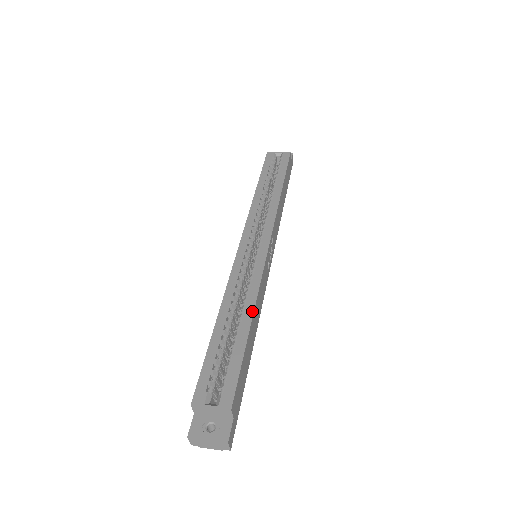
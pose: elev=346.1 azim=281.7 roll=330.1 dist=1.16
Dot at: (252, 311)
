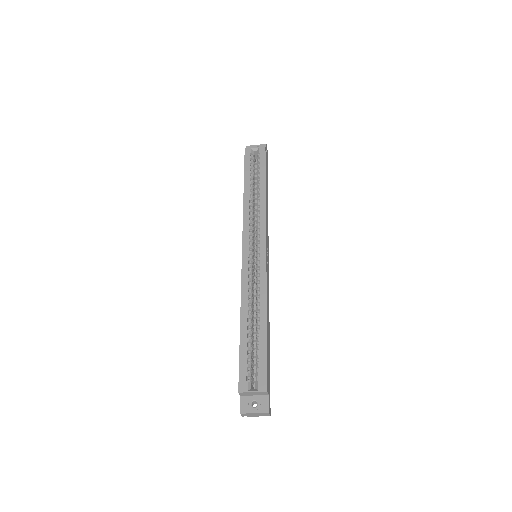
Dot at: (265, 311)
